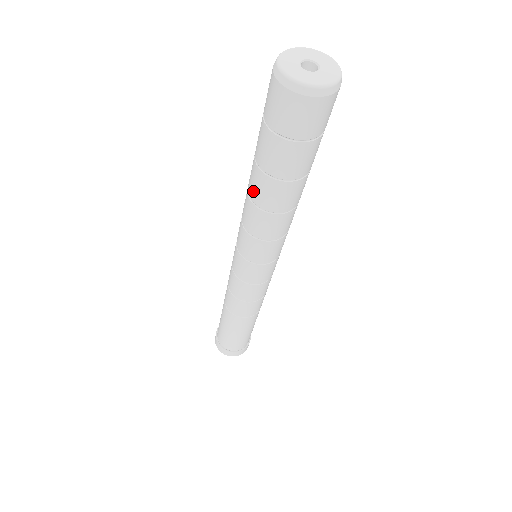
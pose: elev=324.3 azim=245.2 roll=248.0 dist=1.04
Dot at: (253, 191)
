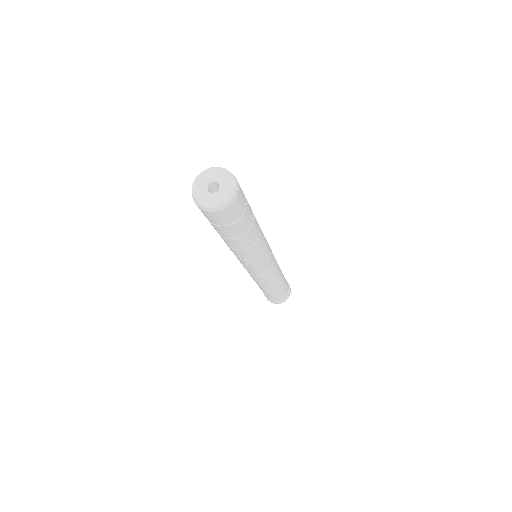
Dot at: (231, 246)
